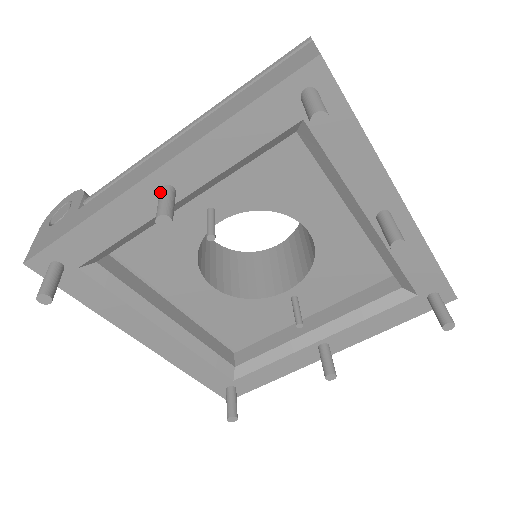
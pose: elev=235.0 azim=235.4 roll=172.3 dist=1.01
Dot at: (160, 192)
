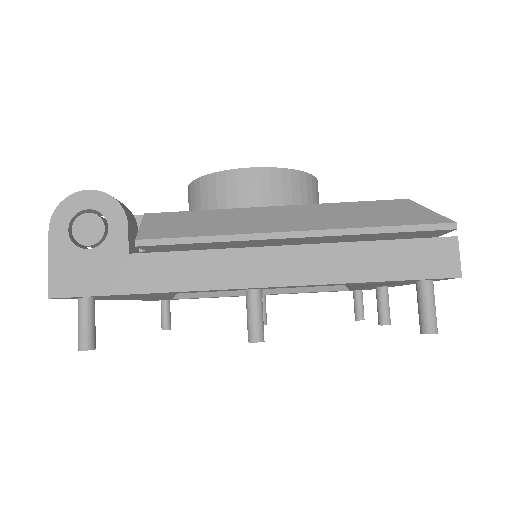
Dot at: (252, 298)
